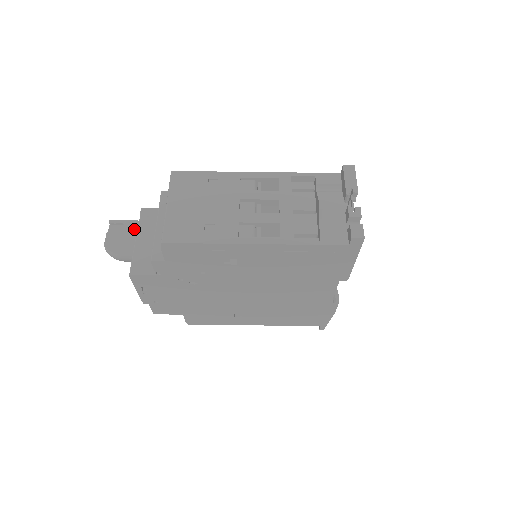
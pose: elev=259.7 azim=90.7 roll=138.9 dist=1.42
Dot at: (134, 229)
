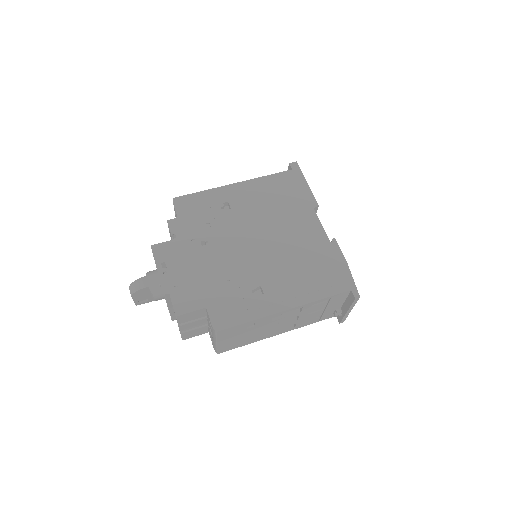
Dot at: occluded
